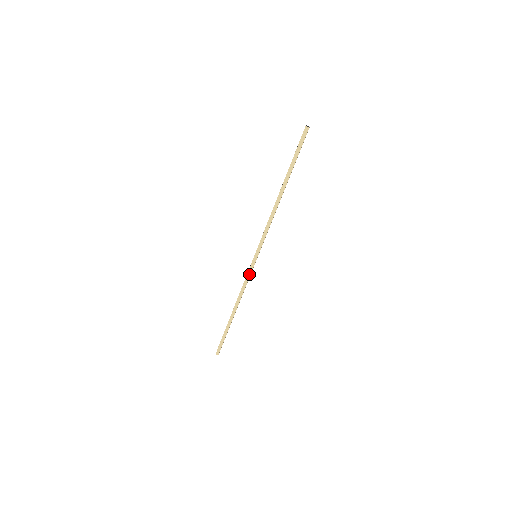
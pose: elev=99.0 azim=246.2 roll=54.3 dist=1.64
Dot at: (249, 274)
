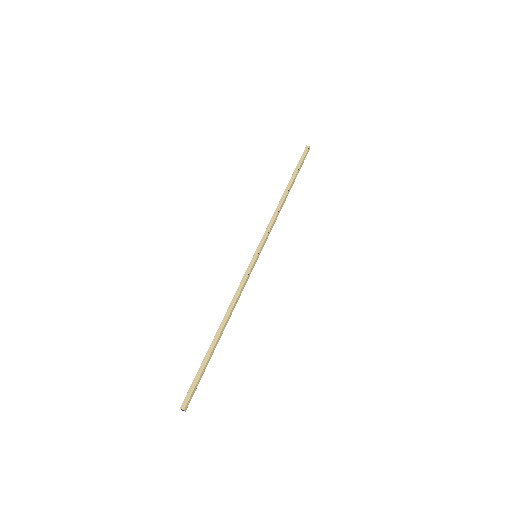
Dot at: (246, 276)
